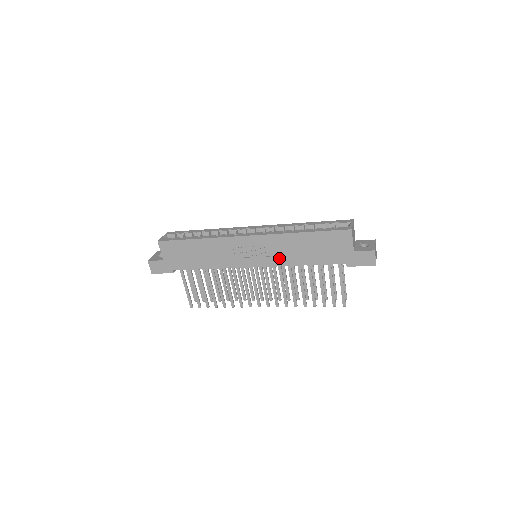
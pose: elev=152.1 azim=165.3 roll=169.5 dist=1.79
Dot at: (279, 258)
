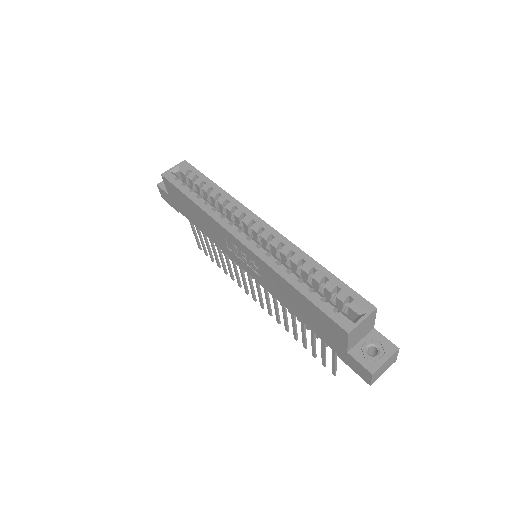
Dot at: (268, 285)
